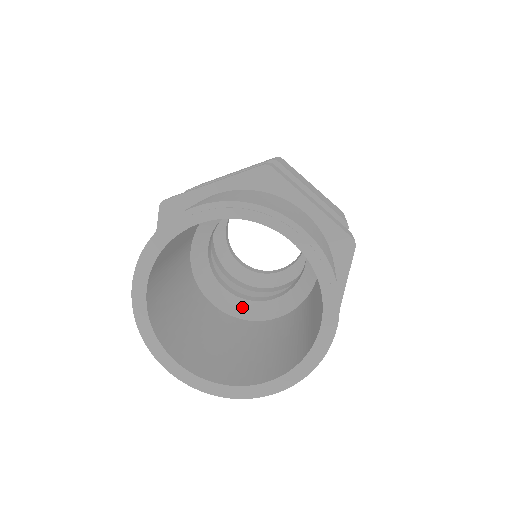
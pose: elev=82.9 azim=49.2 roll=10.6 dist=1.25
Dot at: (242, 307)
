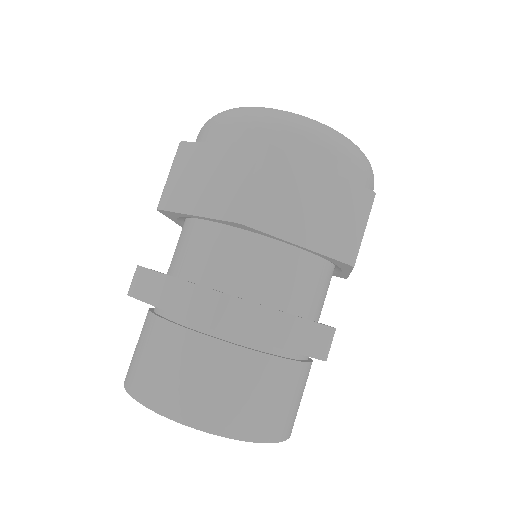
Dot at: occluded
